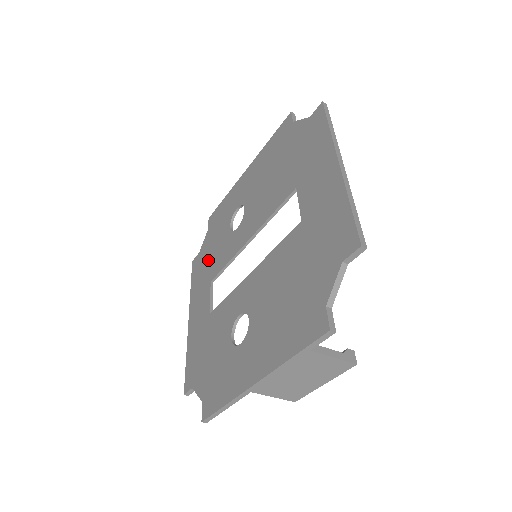
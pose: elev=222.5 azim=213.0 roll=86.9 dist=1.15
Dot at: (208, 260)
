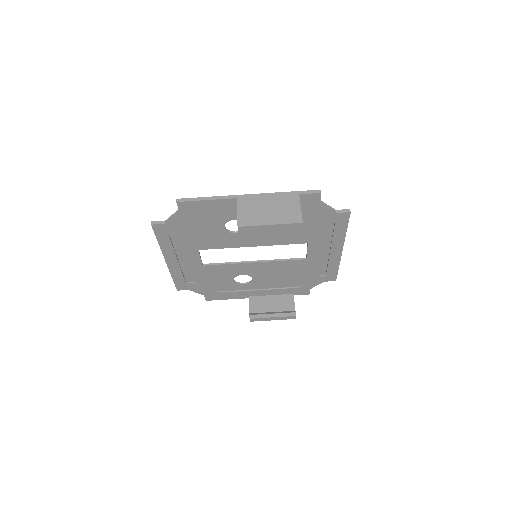
Dot at: (202, 276)
